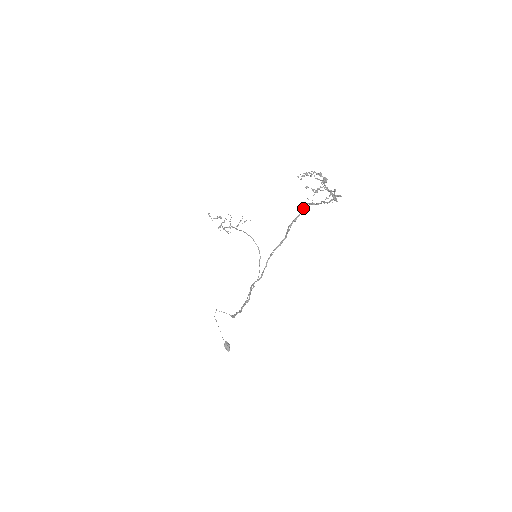
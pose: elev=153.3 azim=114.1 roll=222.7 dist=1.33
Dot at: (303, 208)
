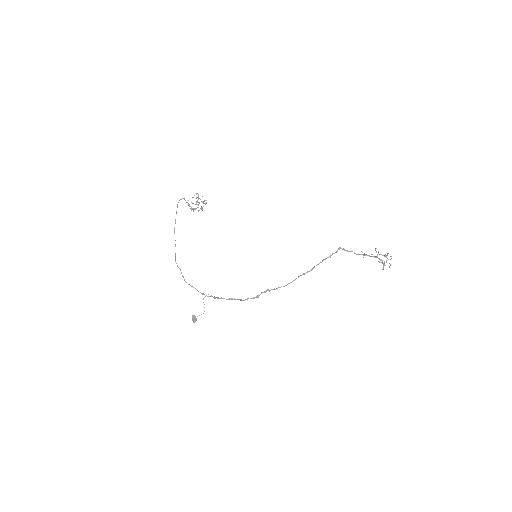
Dot at: occluded
